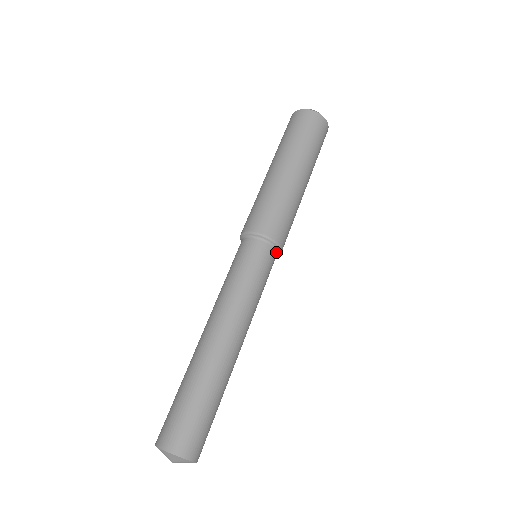
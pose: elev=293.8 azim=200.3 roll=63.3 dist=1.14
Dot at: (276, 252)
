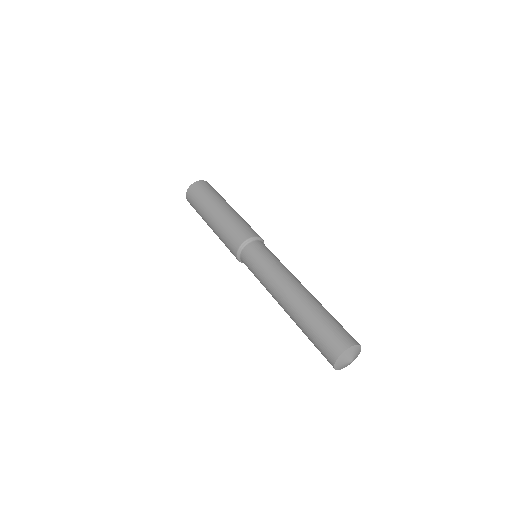
Dot at: occluded
